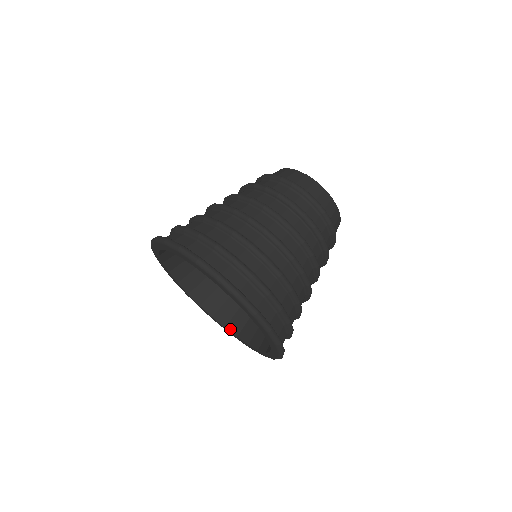
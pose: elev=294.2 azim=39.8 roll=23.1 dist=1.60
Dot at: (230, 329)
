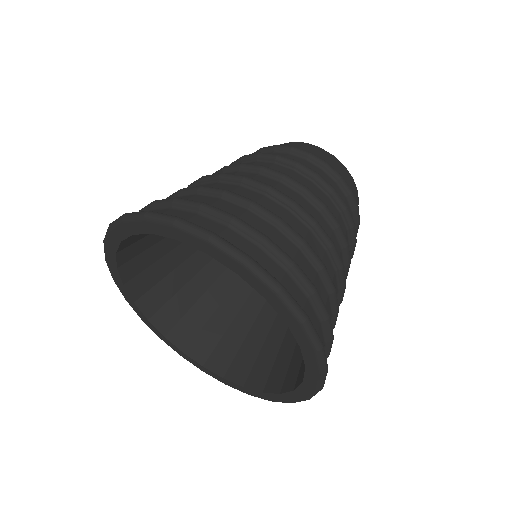
Dot at: (231, 378)
